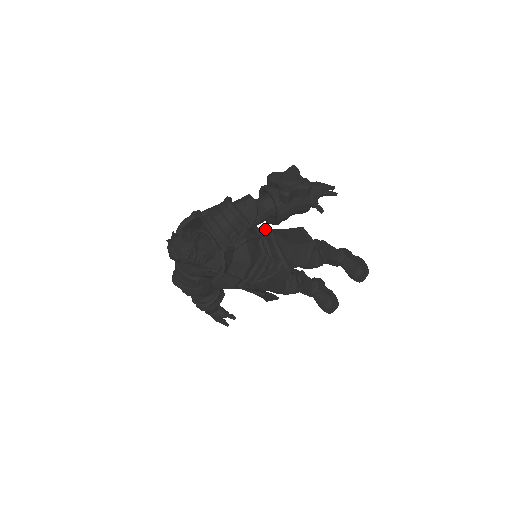
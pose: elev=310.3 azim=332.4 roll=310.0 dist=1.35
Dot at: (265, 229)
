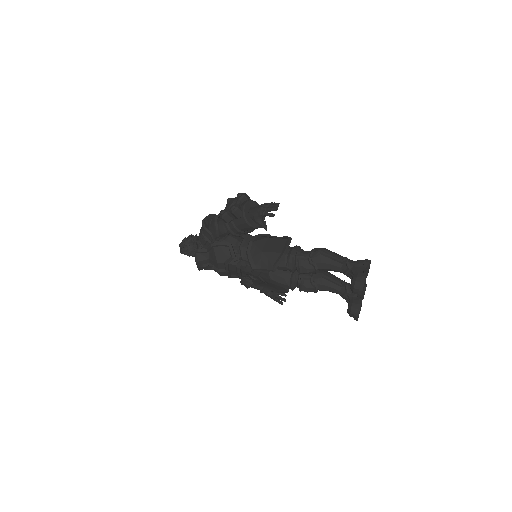
Dot at: (253, 237)
